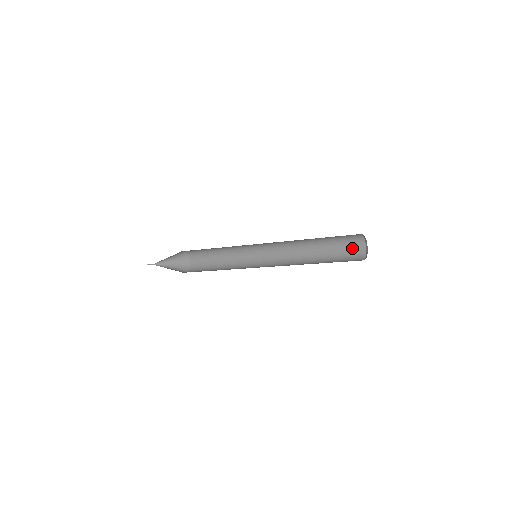
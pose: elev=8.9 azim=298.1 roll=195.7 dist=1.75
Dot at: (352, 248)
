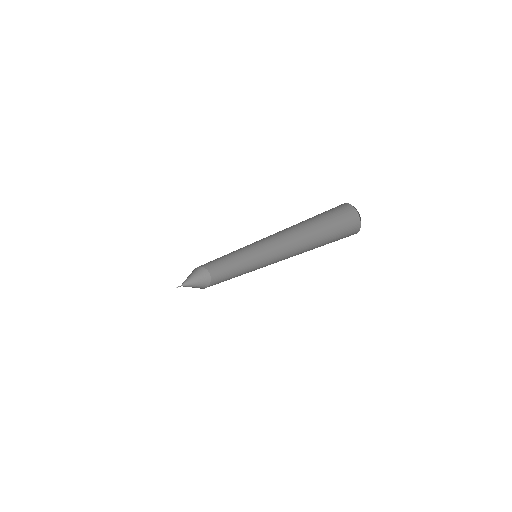
Dot at: (347, 226)
